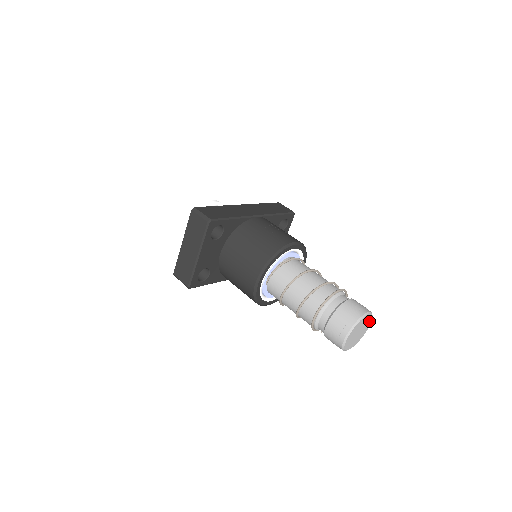
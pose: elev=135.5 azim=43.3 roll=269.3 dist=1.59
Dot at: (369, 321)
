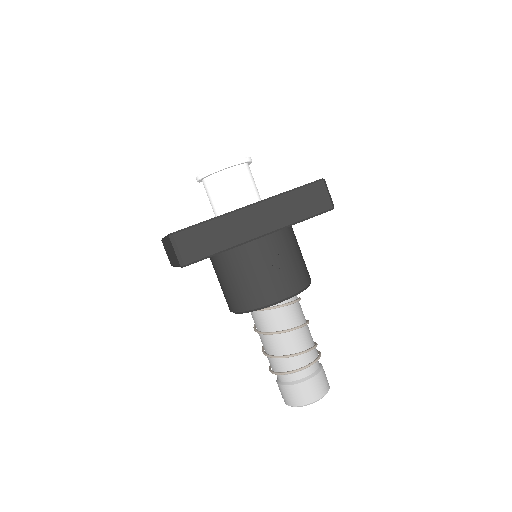
Dot at: occluded
